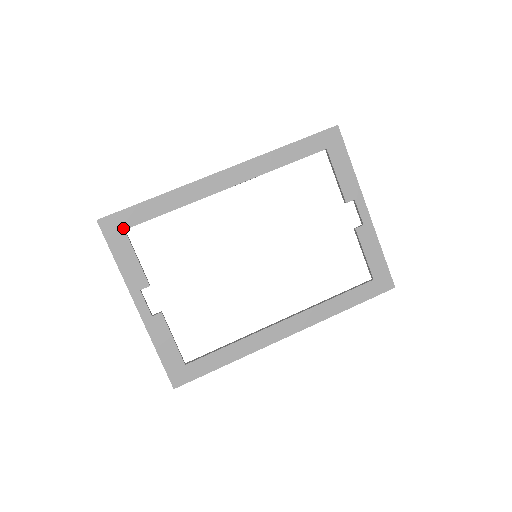
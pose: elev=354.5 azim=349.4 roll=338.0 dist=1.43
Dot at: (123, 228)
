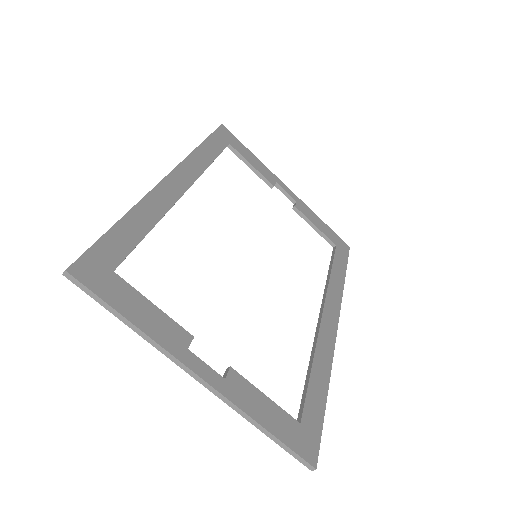
Dot at: (110, 270)
